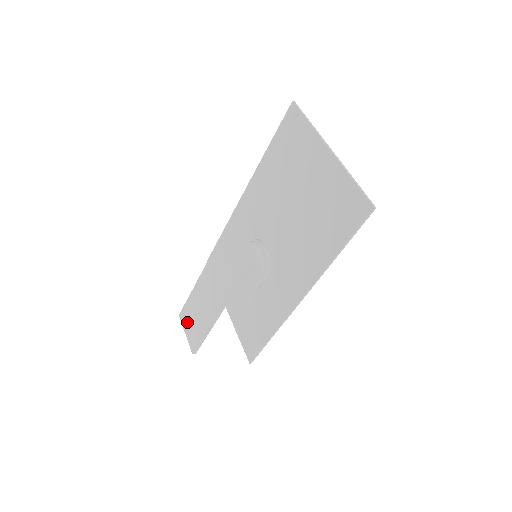
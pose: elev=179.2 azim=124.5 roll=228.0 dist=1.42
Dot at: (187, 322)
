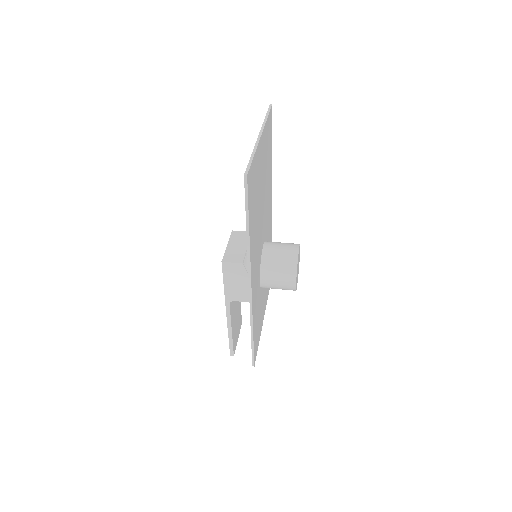
Dot at: occluded
